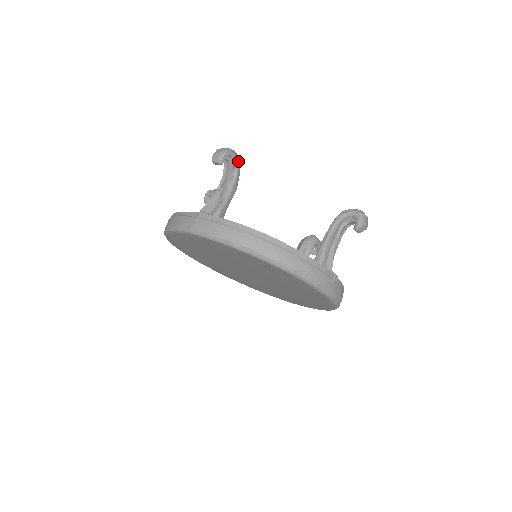
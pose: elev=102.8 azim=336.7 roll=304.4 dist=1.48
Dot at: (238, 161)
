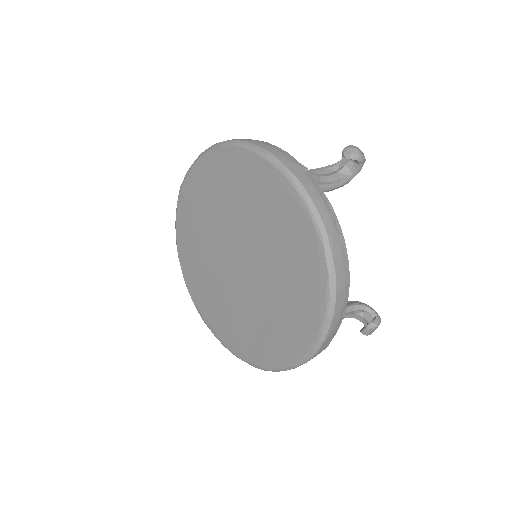
Dot at: occluded
